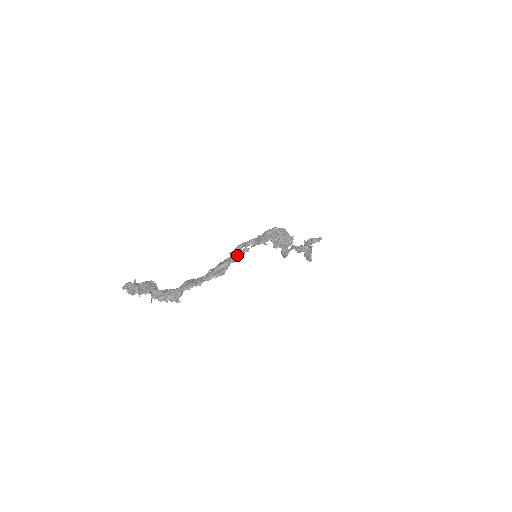
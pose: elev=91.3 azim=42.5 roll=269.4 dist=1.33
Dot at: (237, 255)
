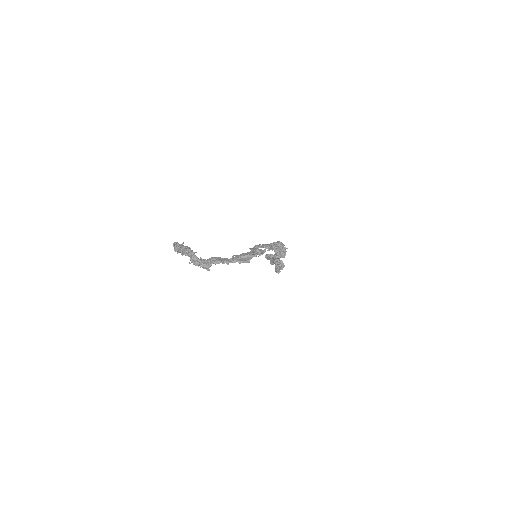
Dot at: (261, 253)
